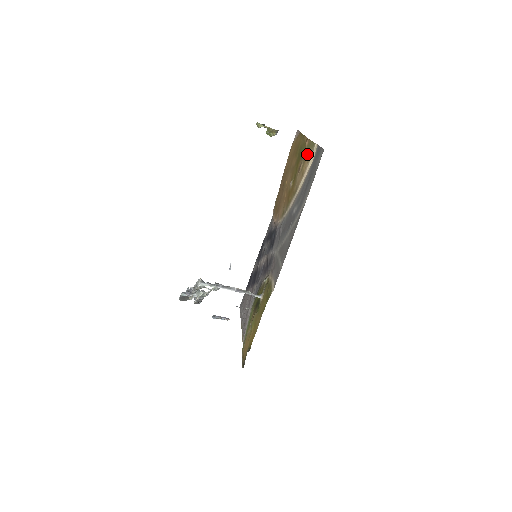
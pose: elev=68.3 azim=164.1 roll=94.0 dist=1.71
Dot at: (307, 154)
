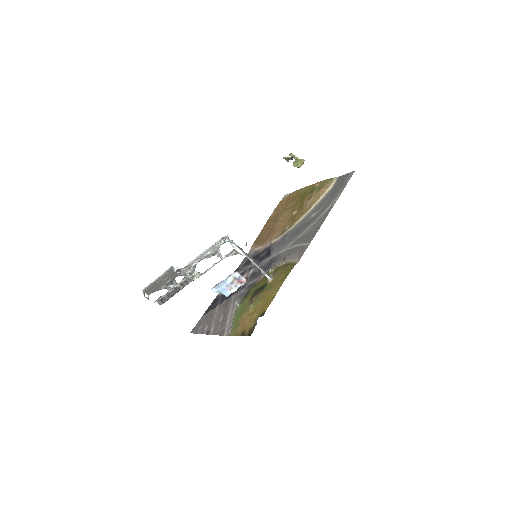
Dot at: (323, 185)
